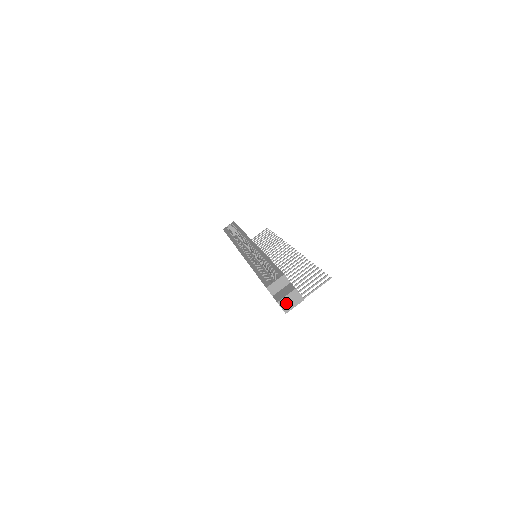
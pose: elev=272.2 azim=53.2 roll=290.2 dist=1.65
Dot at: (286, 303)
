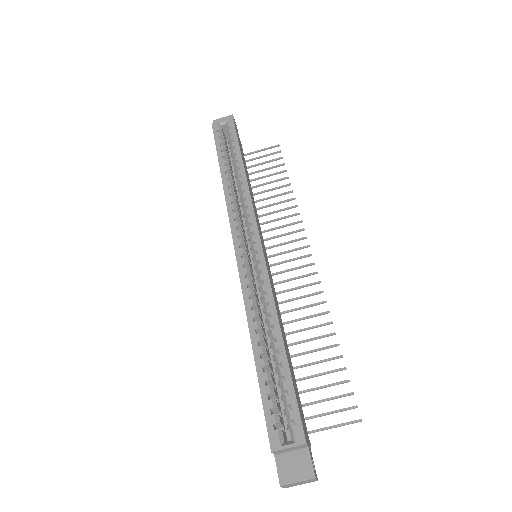
Dot at: (292, 485)
